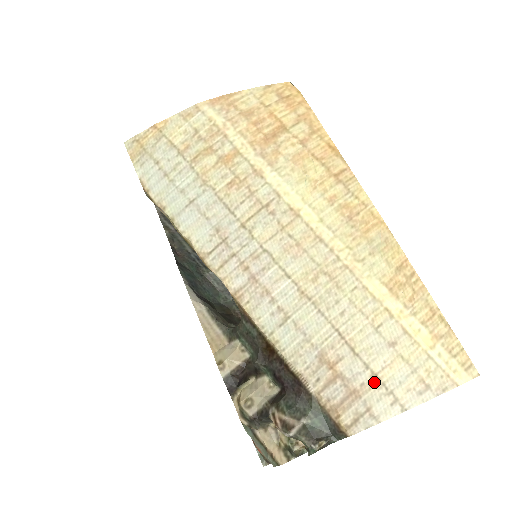
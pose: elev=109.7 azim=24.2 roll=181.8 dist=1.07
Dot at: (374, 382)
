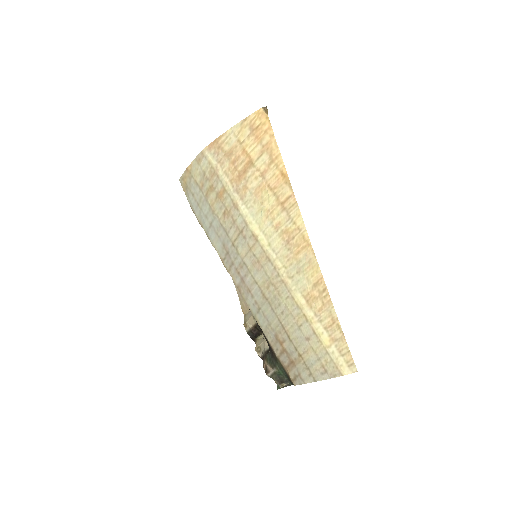
Dot at: (300, 360)
